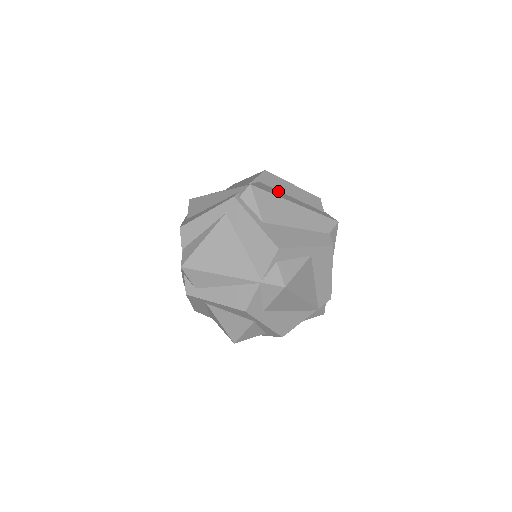
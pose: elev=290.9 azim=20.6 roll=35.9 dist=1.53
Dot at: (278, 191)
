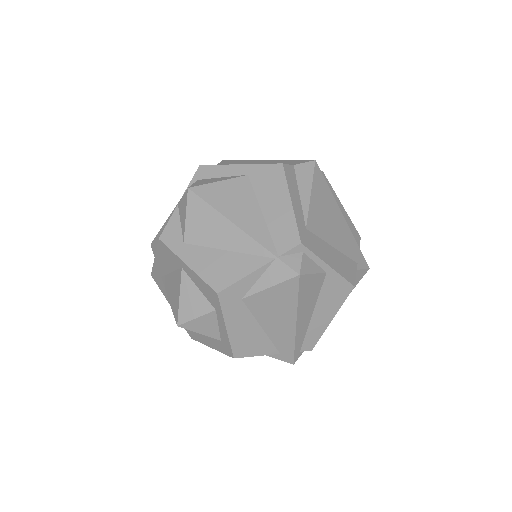
Dot at: occluded
